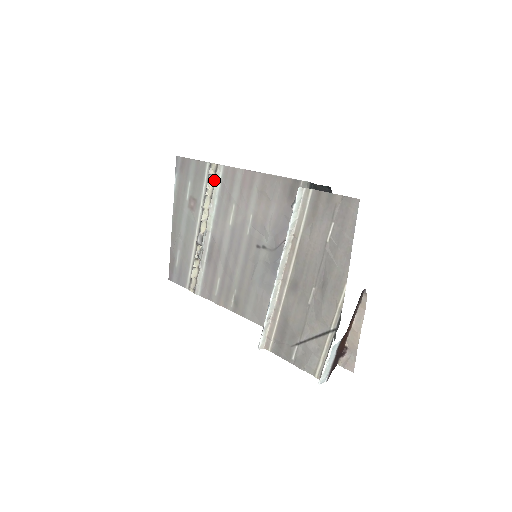
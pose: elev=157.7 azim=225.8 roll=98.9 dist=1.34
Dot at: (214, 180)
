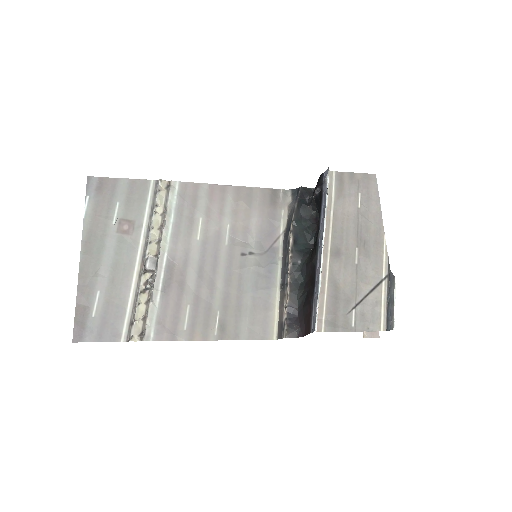
Dot at: (166, 196)
